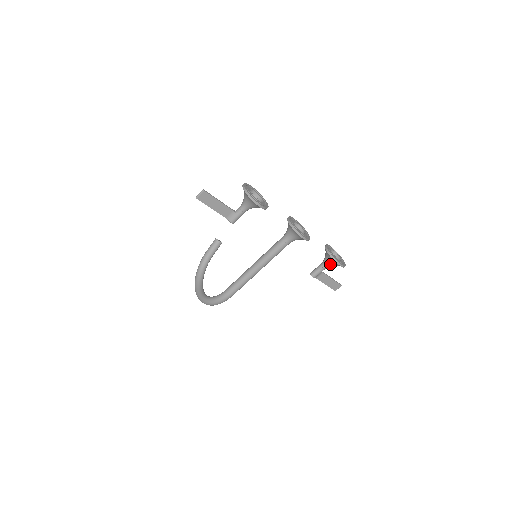
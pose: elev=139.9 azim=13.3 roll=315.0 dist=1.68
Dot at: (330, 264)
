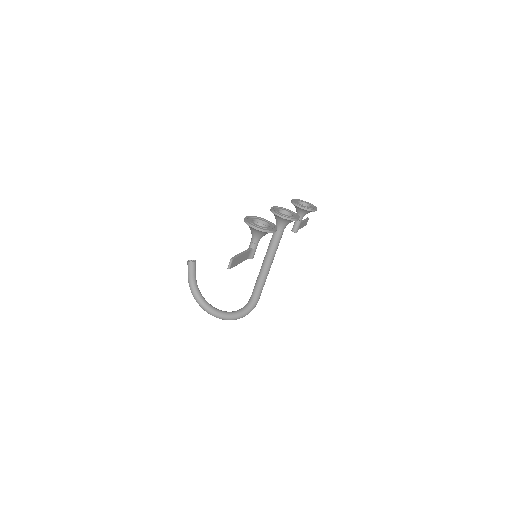
Dot at: occluded
